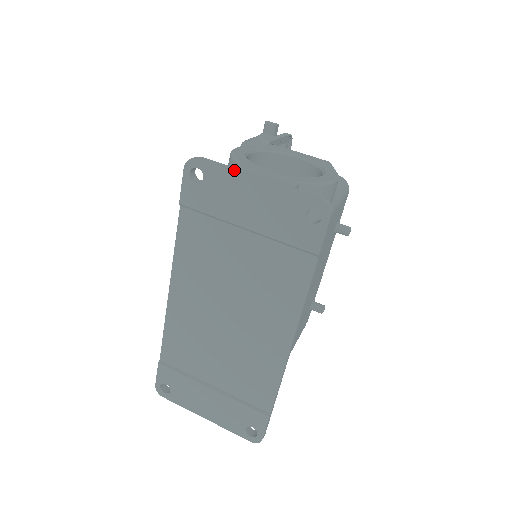
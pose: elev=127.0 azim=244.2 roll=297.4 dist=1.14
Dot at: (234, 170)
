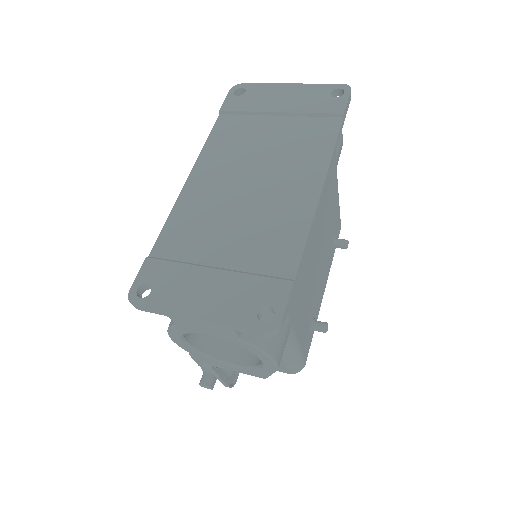
Dot at: (272, 85)
